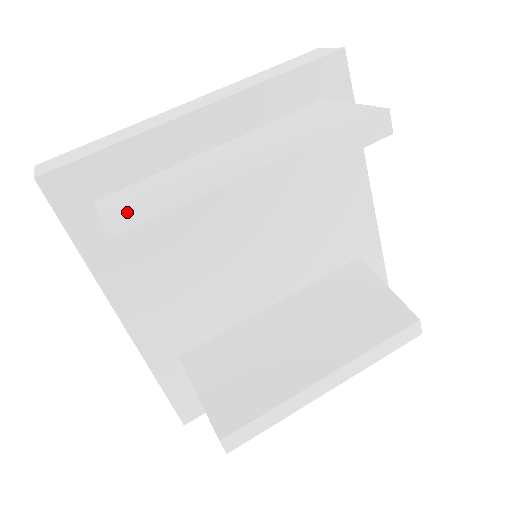
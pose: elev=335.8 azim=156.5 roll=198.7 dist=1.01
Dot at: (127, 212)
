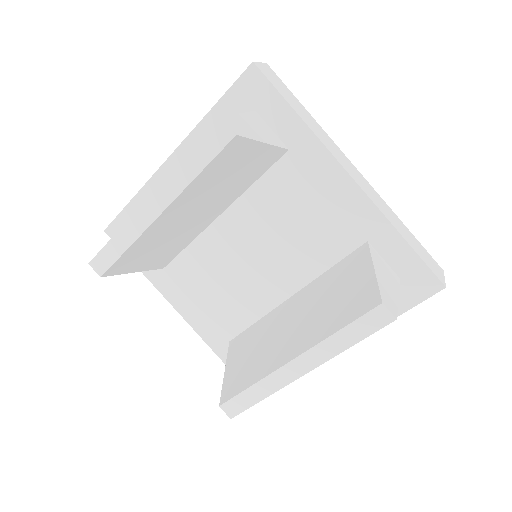
Dot at: occluded
